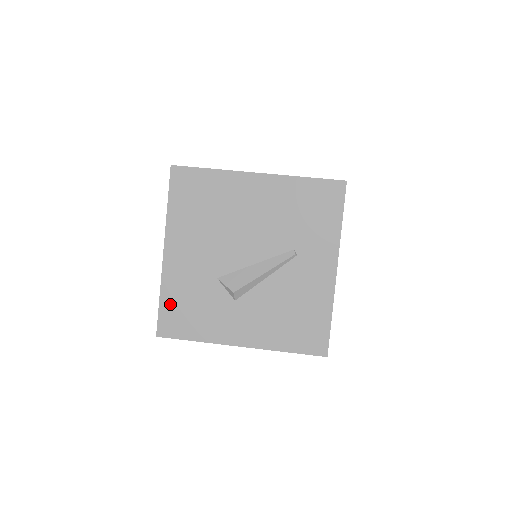
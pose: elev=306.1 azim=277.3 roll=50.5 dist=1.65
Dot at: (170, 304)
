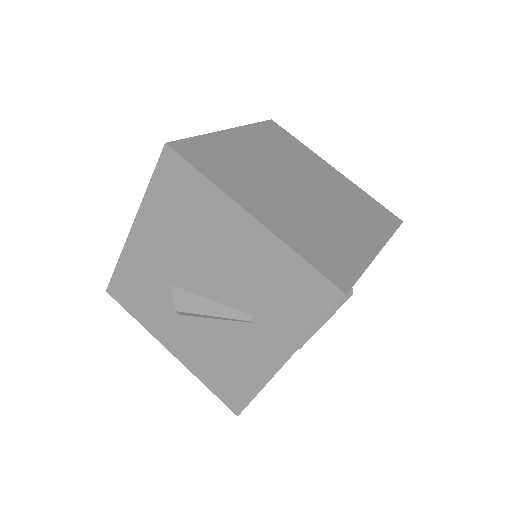
Dot at: (124, 275)
